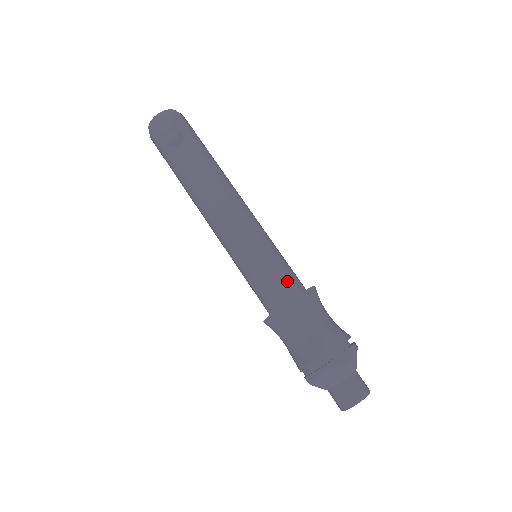
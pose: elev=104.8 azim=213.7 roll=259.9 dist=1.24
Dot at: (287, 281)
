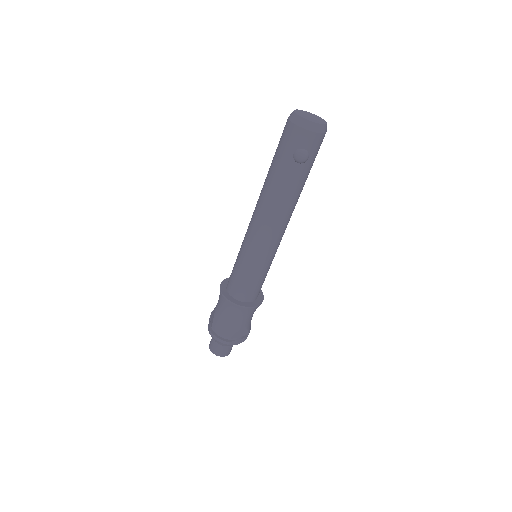
Dot at: (256, 292)
